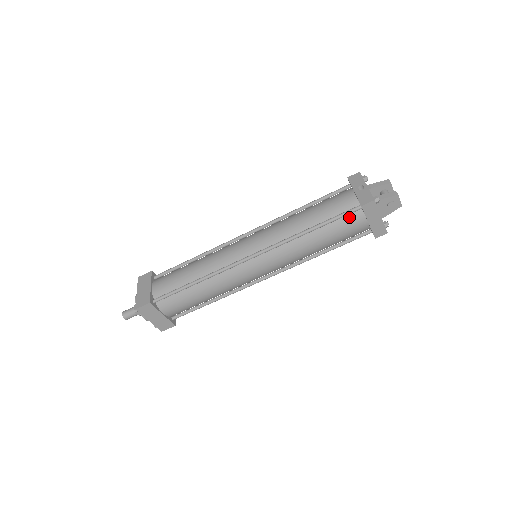
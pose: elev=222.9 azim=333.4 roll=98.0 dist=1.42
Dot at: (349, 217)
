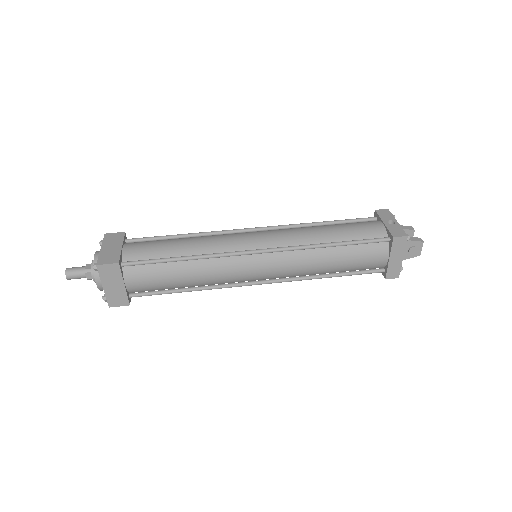
Dot at: (374, 246)
